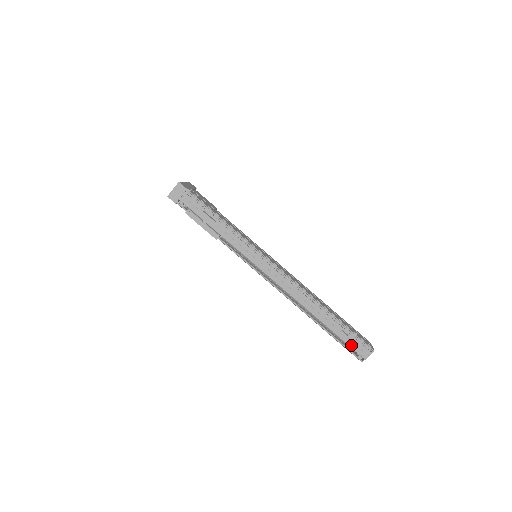
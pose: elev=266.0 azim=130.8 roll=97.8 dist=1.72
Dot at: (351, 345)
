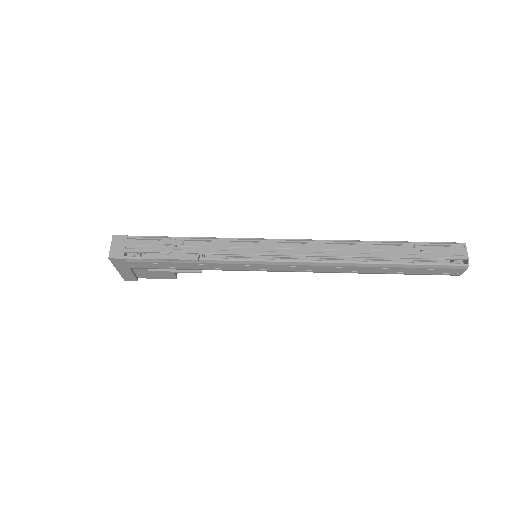
Dot at: (439, 256)
